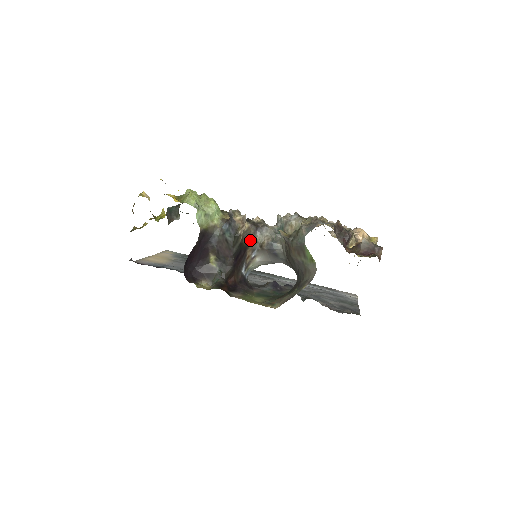
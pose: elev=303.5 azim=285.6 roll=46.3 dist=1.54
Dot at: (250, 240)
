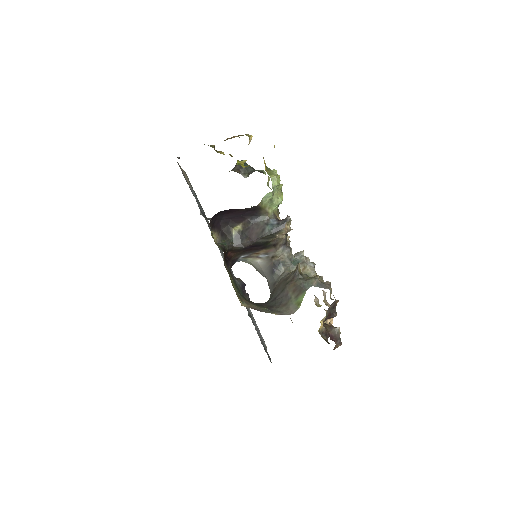
Dot at: (274, 246)
